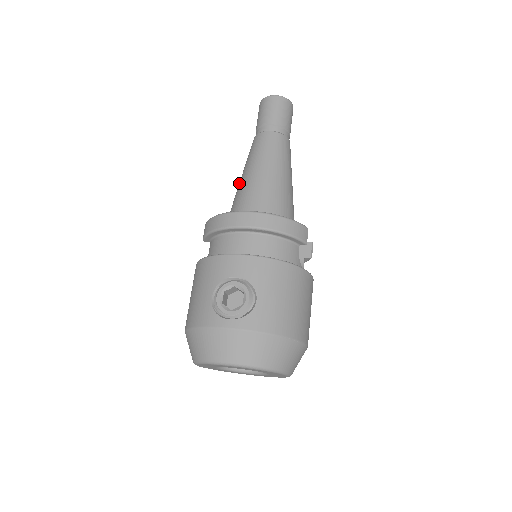
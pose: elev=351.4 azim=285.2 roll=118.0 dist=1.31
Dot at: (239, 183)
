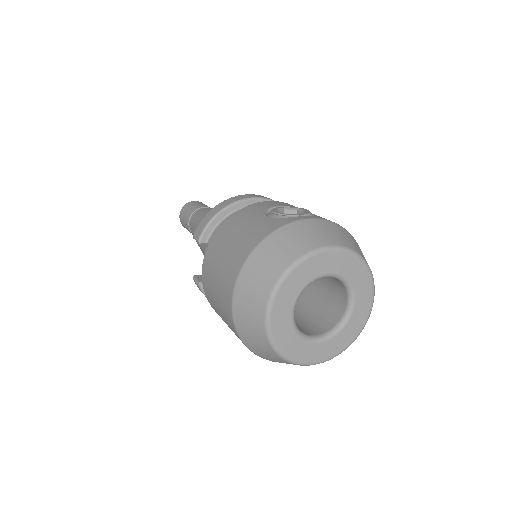
Dot at: occluded
